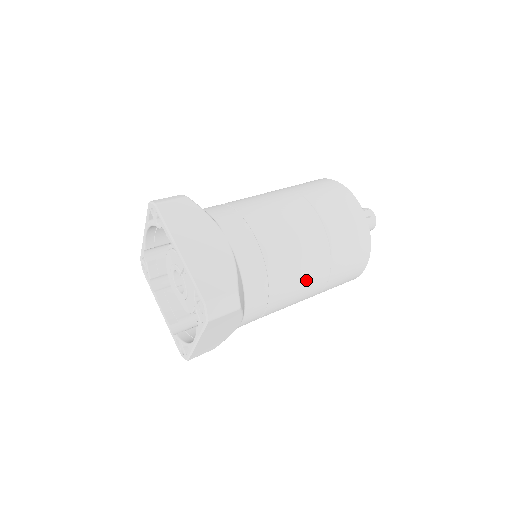
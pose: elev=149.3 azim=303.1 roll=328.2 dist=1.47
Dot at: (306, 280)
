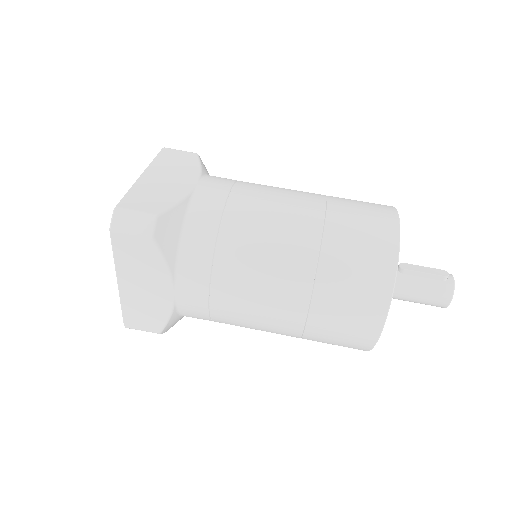
Dot at: (272, 274)
